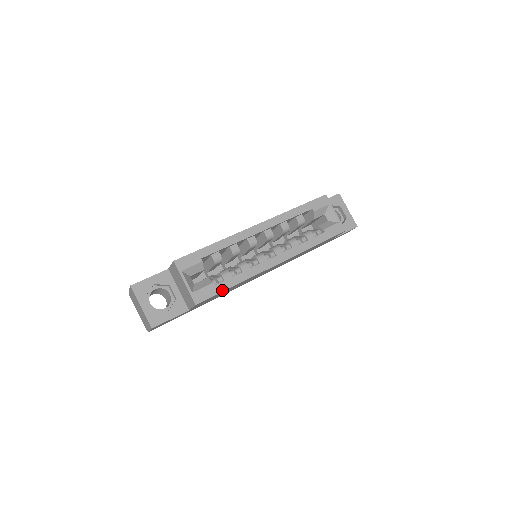
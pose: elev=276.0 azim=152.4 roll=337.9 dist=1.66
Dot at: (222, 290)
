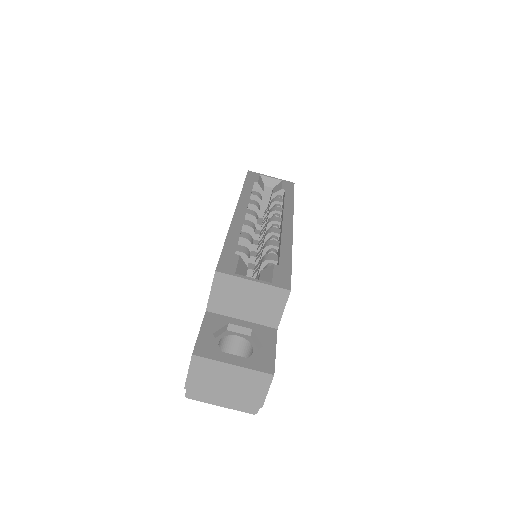
Dot at: (289, 265)
